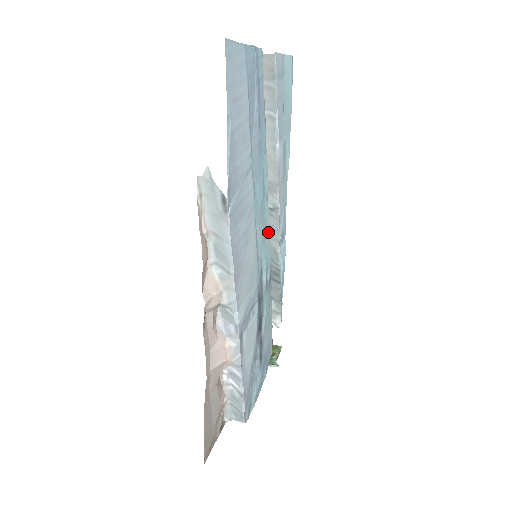
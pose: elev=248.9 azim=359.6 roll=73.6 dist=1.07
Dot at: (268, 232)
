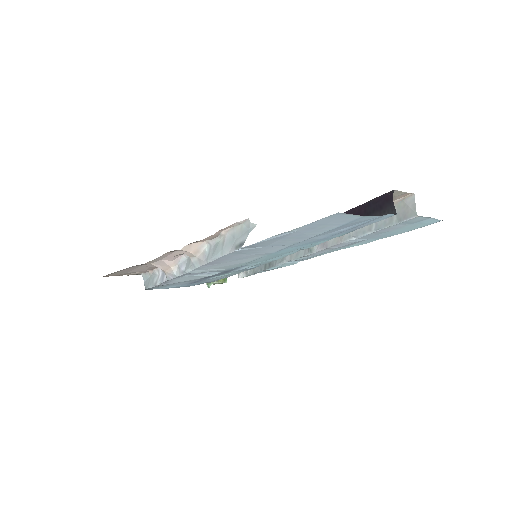
Dot at: (279, 258)
